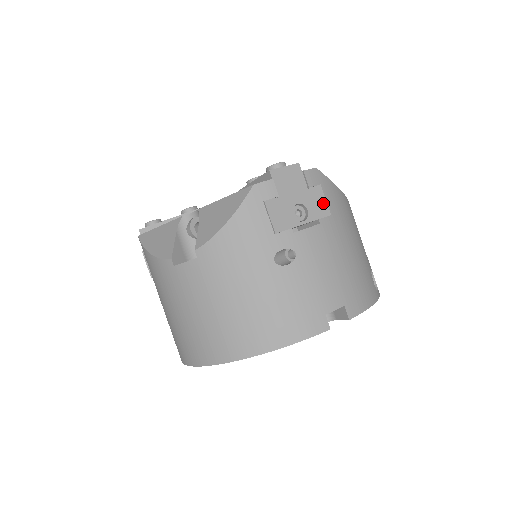
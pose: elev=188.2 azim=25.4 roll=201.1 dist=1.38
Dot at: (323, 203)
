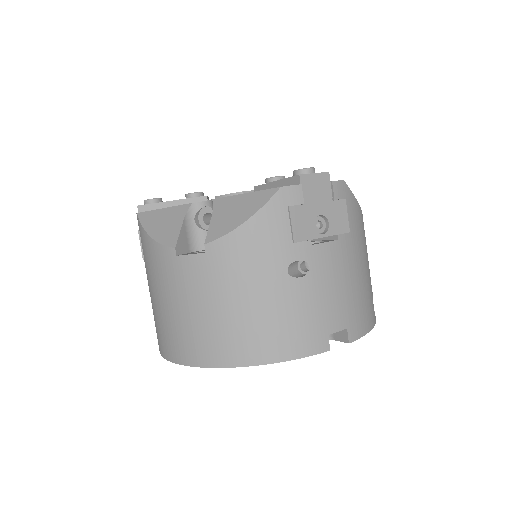
Dot at: (345, 218)
